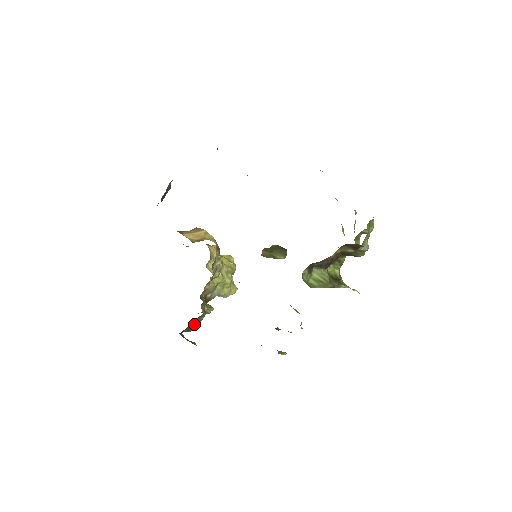
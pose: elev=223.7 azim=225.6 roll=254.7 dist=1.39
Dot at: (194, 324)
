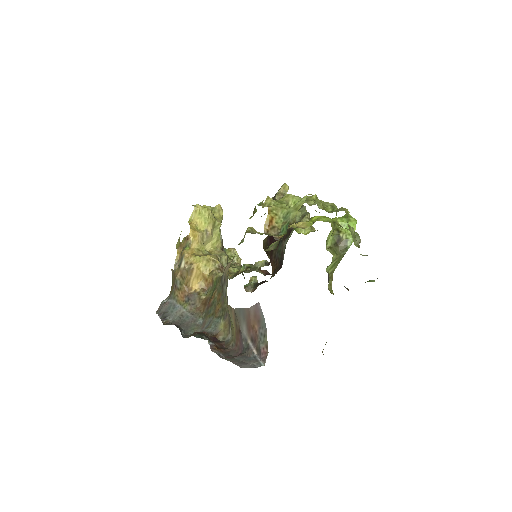
Dot at: (244, 277)
